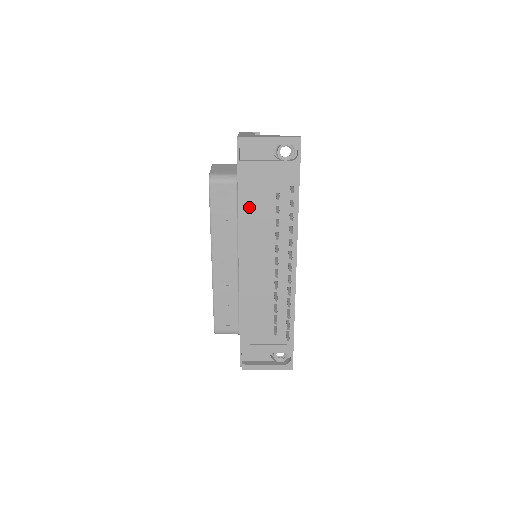
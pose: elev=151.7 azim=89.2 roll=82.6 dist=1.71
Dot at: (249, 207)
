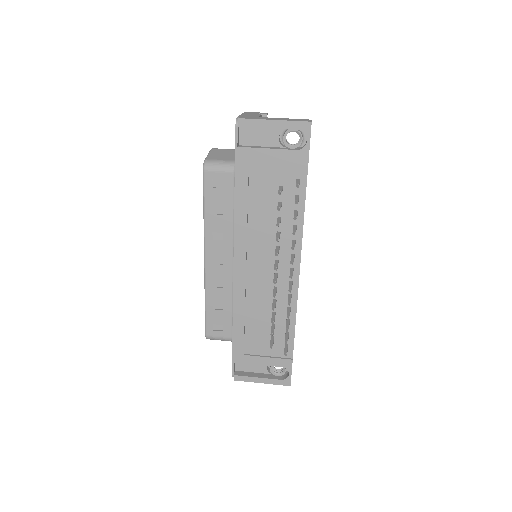
Dot at: (247, 201)
